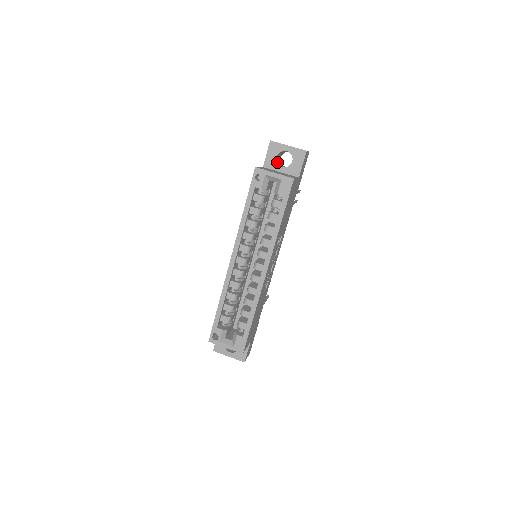
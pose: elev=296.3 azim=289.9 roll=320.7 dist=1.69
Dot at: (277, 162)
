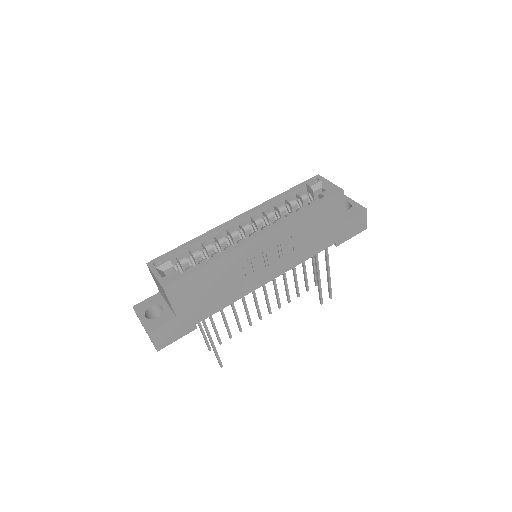
Dot at: occluded
